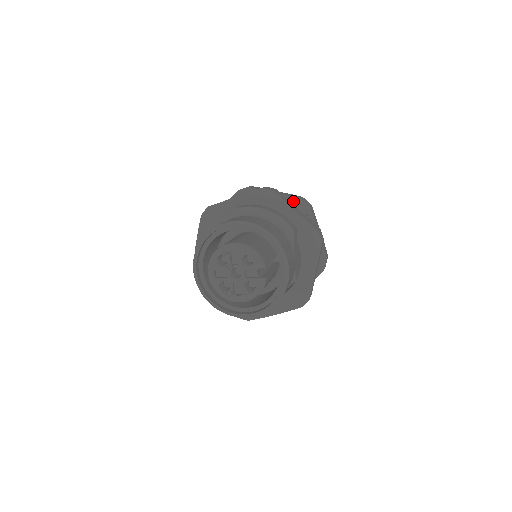
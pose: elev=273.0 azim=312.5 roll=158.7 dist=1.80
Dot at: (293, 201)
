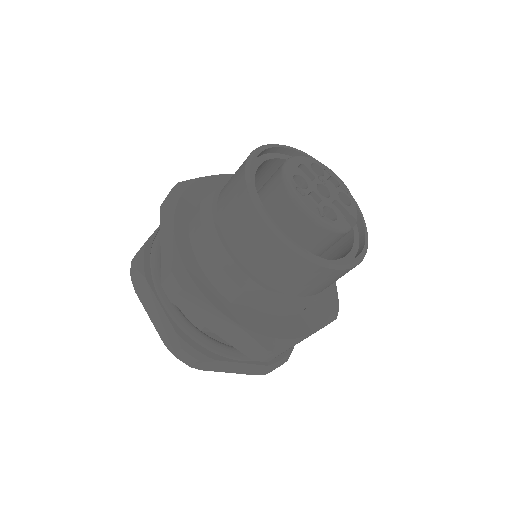
Dot at: occluded
